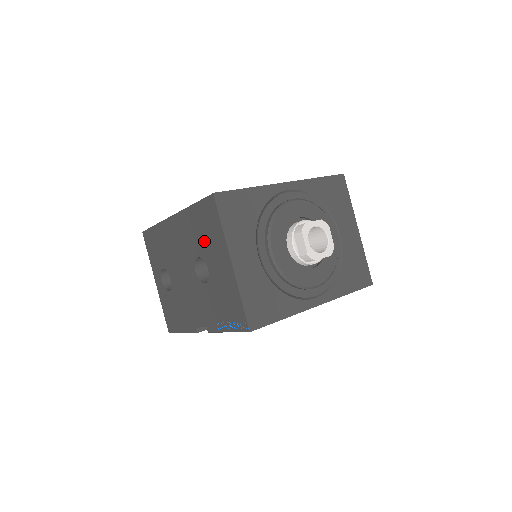
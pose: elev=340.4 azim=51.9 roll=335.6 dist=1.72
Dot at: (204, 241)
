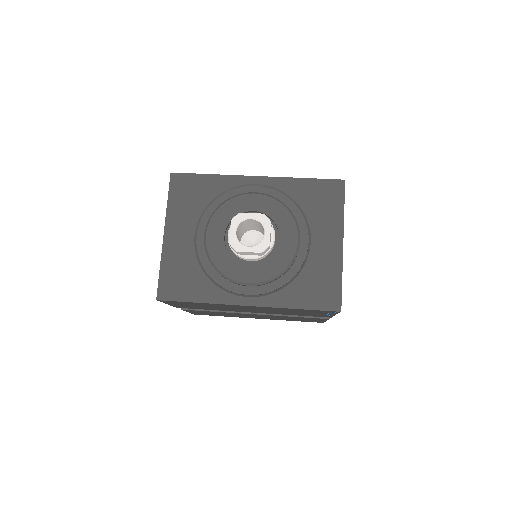
Dot at: occluded
